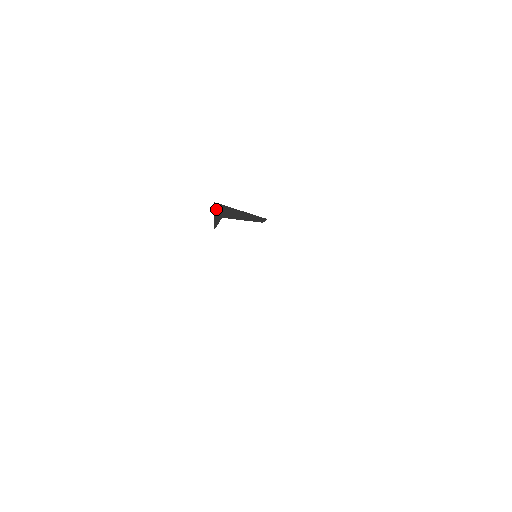
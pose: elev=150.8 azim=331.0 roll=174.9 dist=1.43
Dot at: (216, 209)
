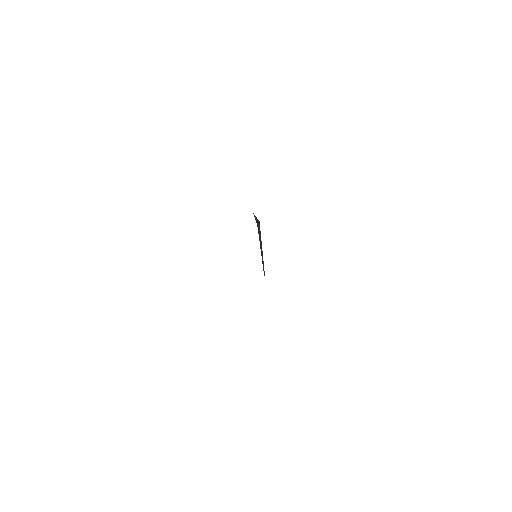
Dot at: (258, 221)
